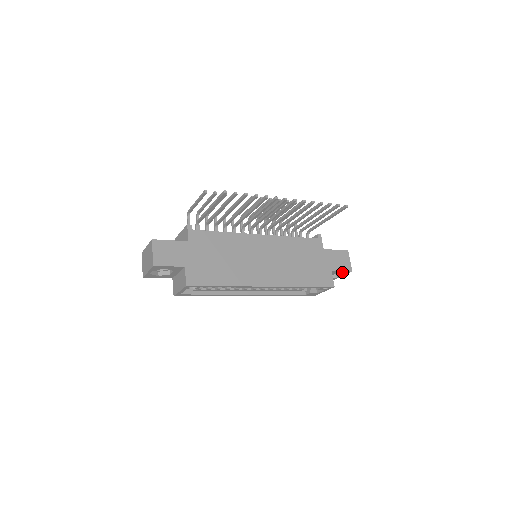
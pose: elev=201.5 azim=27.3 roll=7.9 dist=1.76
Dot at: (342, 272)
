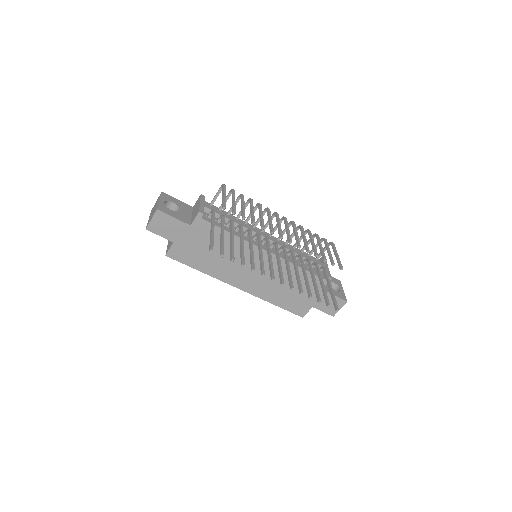
Dot at: occluded
